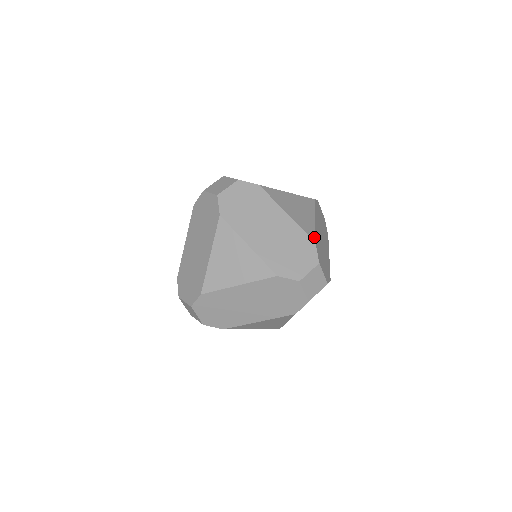
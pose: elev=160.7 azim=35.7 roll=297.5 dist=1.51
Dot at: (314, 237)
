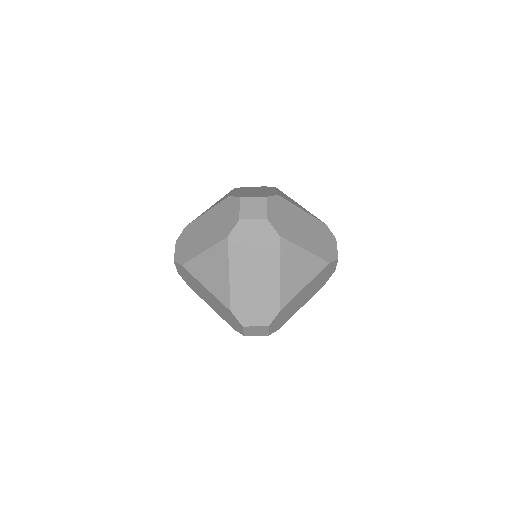
Dot at: occluded
